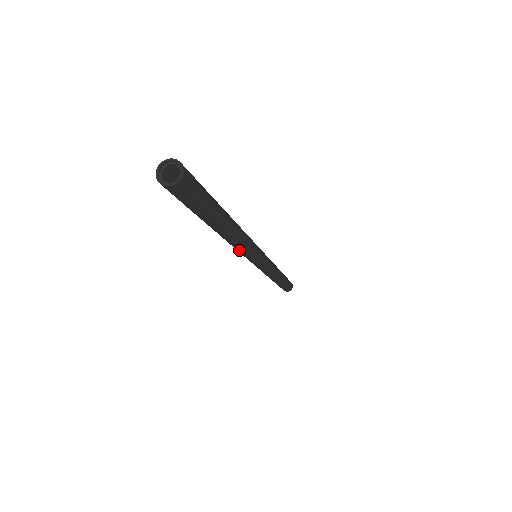
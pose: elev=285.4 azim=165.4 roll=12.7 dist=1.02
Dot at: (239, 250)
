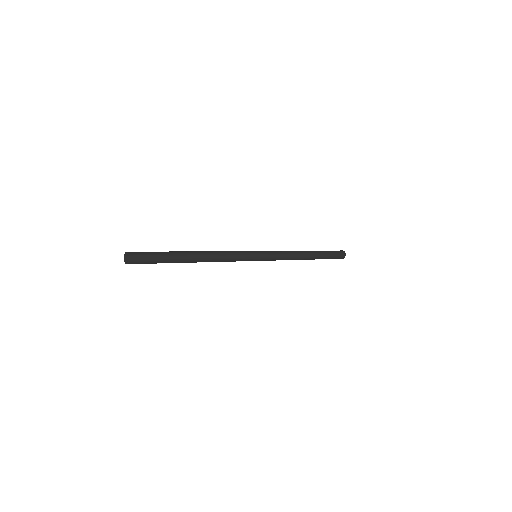
Dot at: occluded
